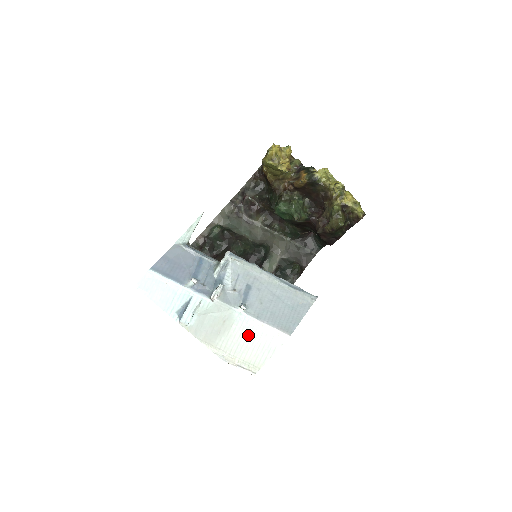
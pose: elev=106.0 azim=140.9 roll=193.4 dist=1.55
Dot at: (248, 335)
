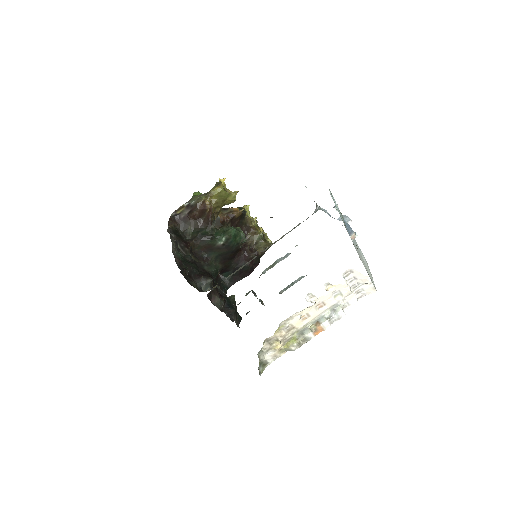
Dot at: (363, 258)
